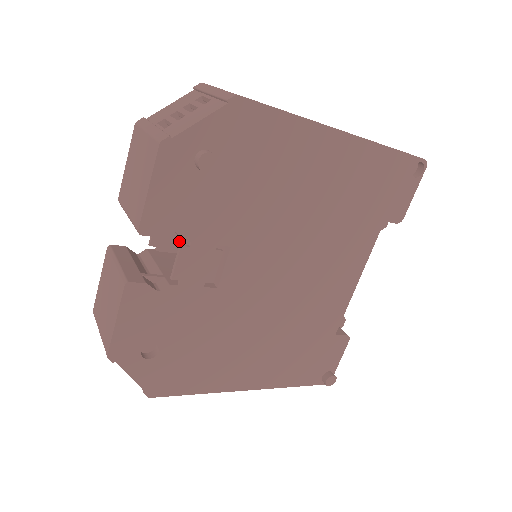
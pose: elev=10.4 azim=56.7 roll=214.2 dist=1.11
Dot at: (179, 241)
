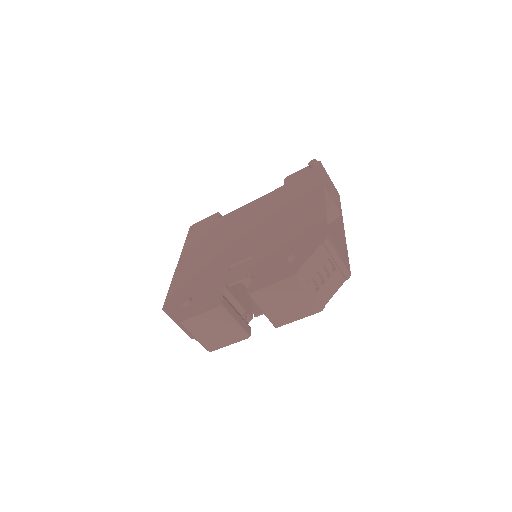
Dot at: occluded
